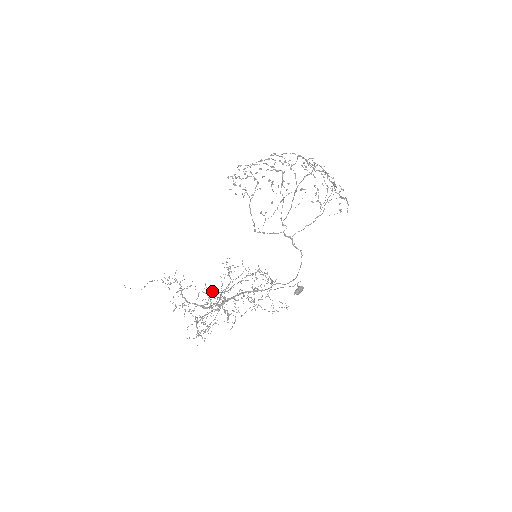
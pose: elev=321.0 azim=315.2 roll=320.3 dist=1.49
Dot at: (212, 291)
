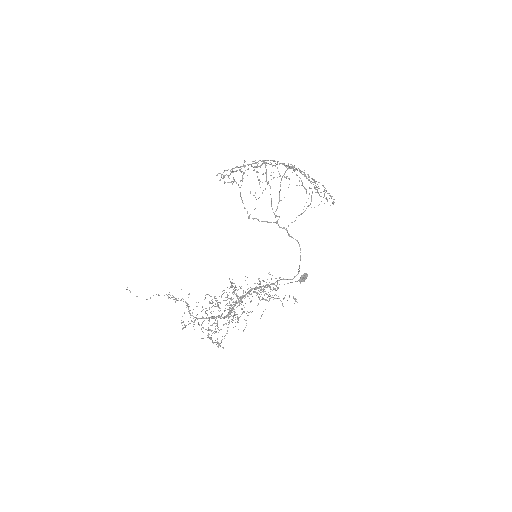
Dot at: occluded
